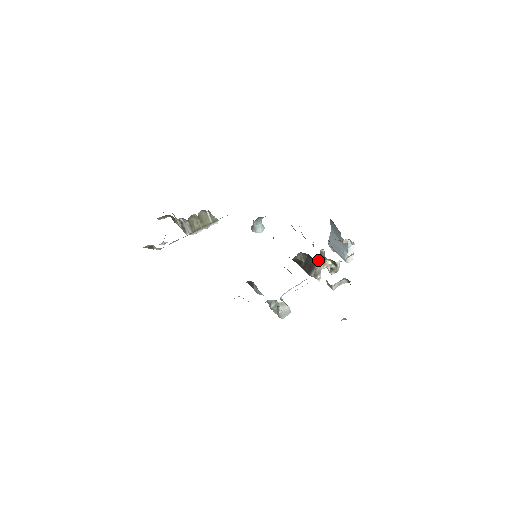
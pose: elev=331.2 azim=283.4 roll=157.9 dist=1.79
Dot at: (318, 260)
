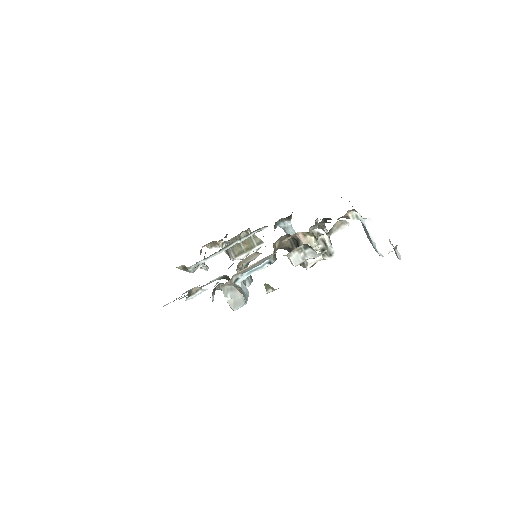
Dot at: (297, 237)
